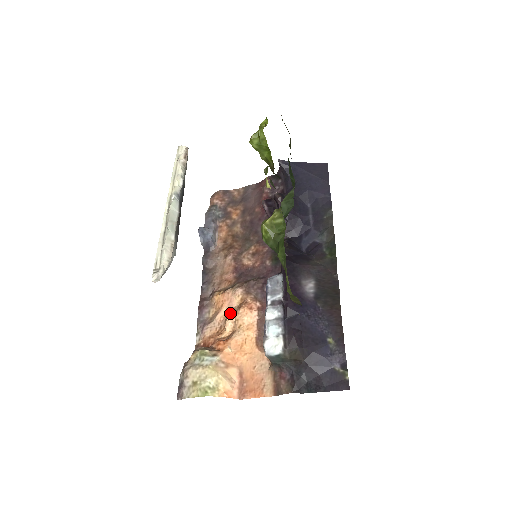
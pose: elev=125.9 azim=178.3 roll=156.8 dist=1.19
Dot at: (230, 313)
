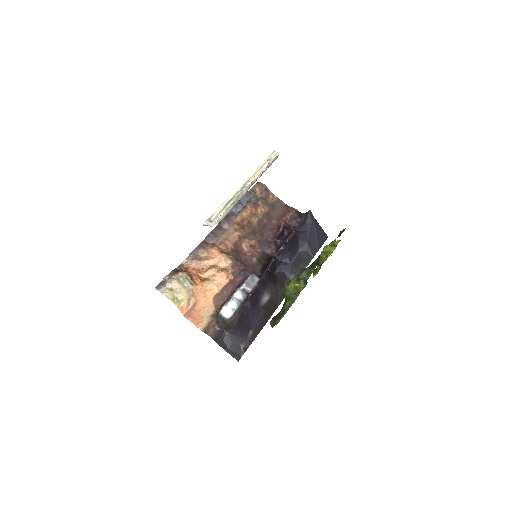
Dot at: (215, 268)
